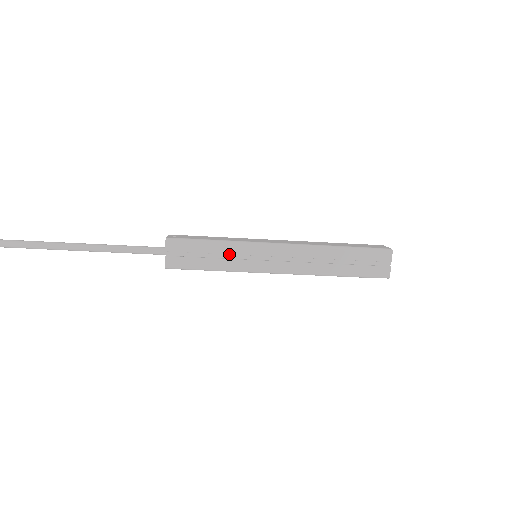
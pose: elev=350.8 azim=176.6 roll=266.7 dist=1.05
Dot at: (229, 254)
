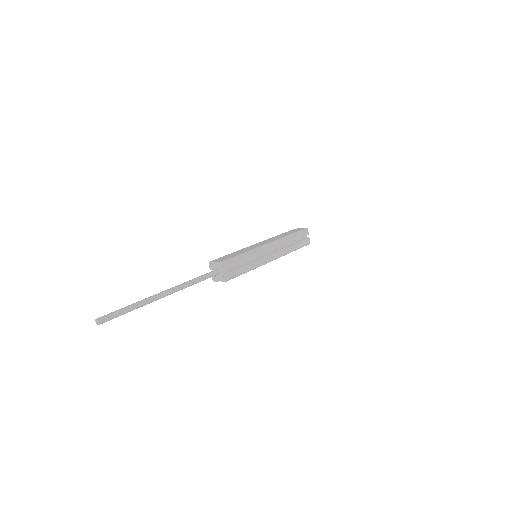
Dot at: (252, 259)
